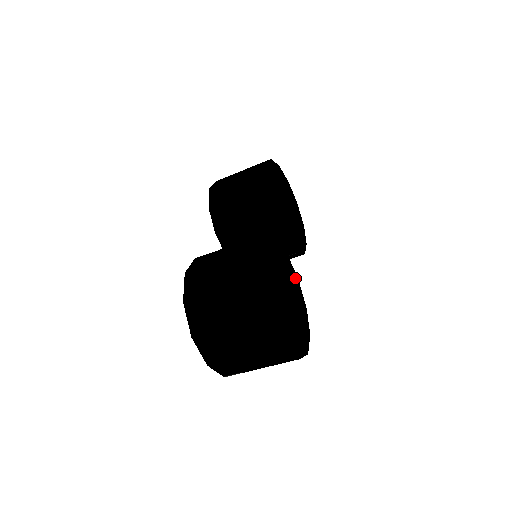
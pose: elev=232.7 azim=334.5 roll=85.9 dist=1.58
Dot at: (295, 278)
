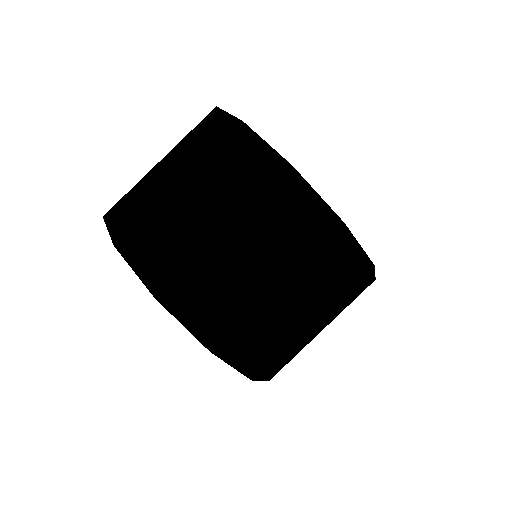
Dot at: occluded
